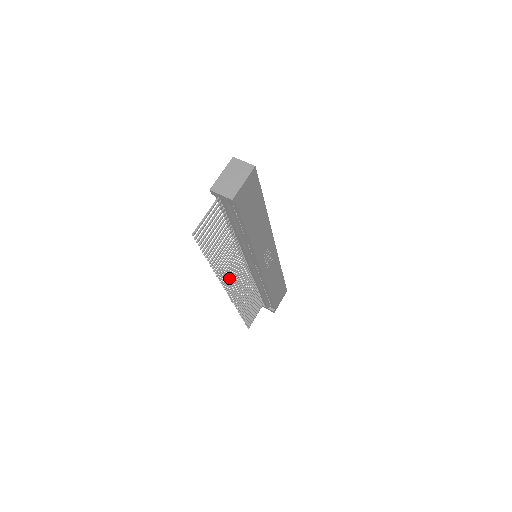
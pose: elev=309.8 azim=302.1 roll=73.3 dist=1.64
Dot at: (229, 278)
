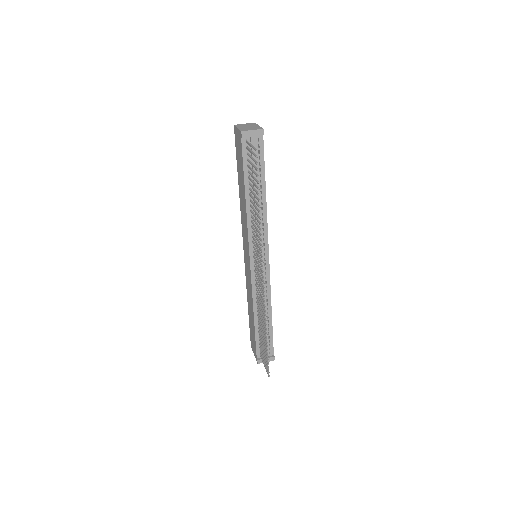
Dot at: (260, 257)
